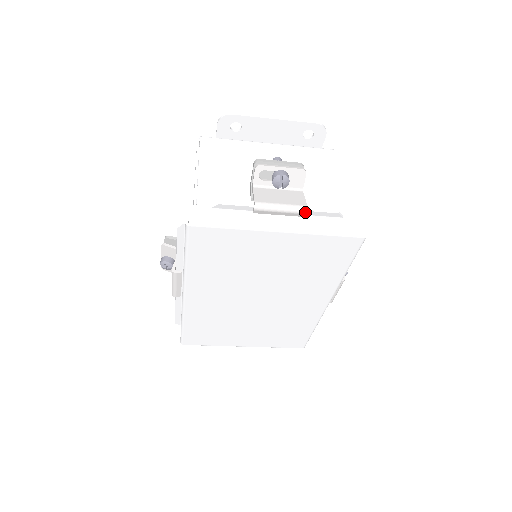
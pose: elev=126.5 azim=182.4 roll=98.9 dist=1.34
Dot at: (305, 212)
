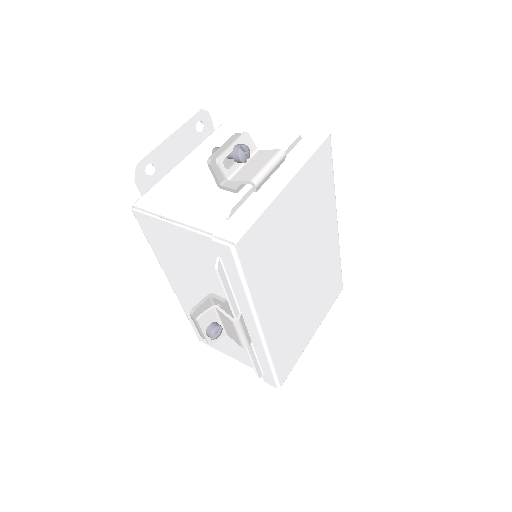
Dot at: (284, 155)
